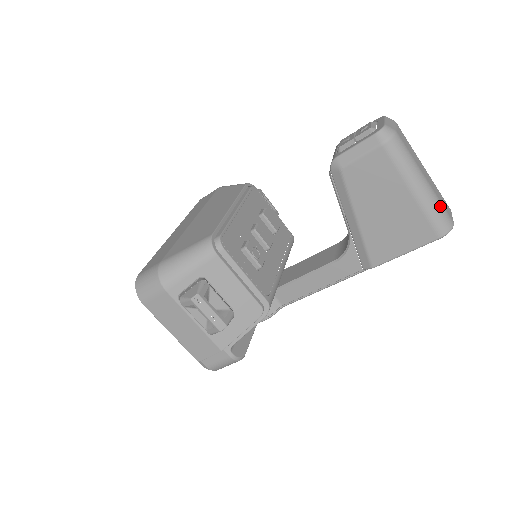
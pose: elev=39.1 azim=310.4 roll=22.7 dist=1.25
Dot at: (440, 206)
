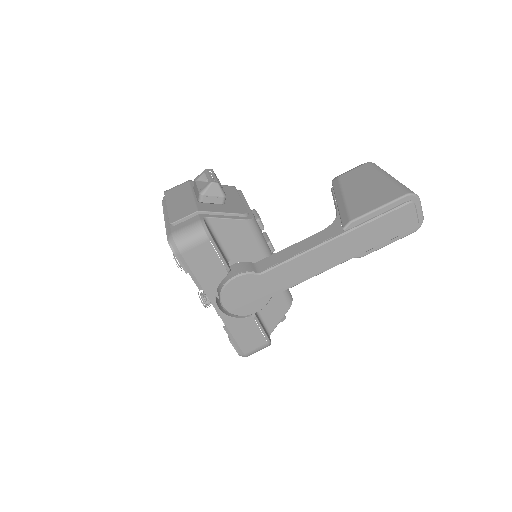
Dot at: occluded
